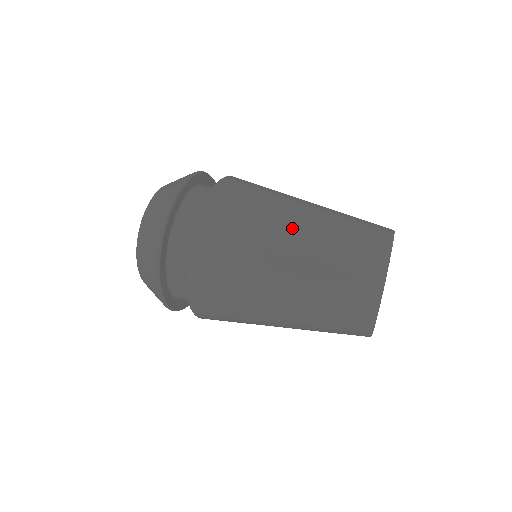
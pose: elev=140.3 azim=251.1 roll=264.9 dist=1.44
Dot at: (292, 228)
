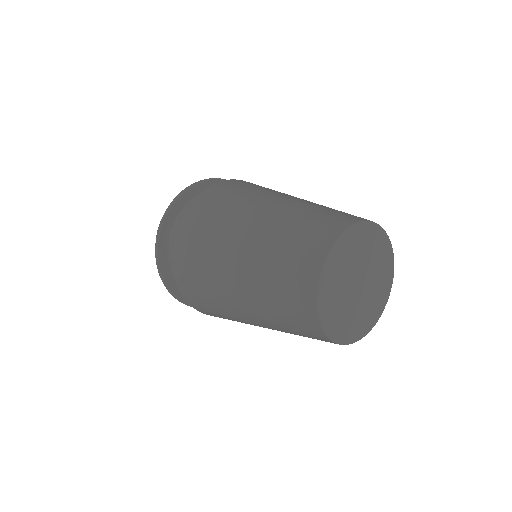
Dot at: (288, 196)
